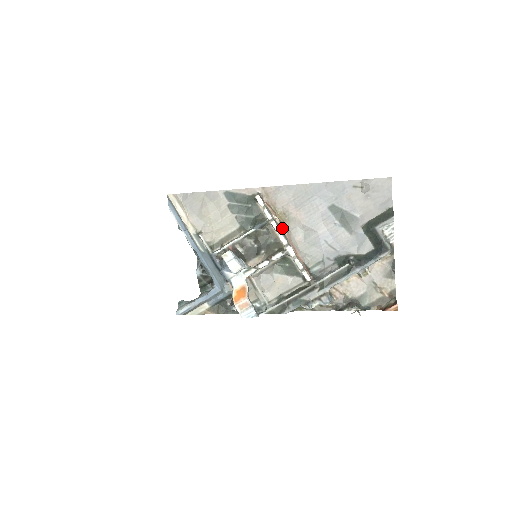
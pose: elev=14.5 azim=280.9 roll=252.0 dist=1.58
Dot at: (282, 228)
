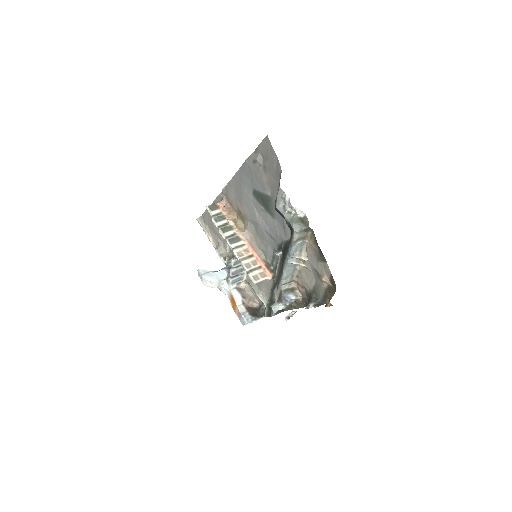
Dot at: (237, 229)
